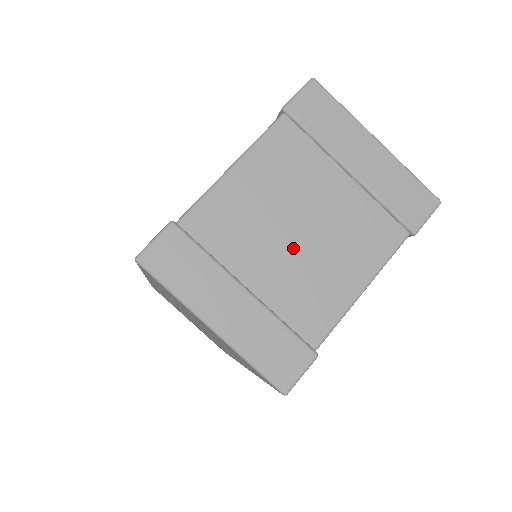
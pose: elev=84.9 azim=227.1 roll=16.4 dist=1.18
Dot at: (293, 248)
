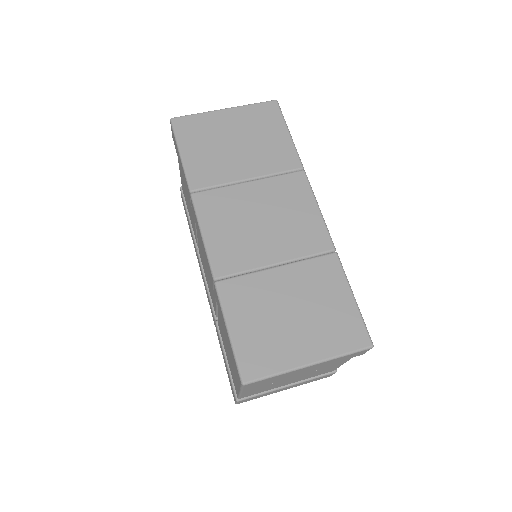
Dot at: occluded
